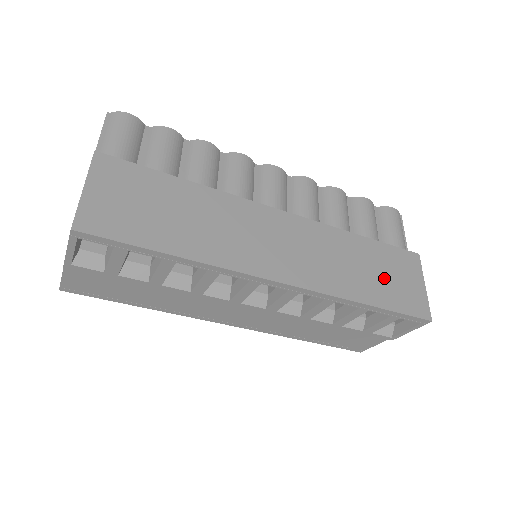
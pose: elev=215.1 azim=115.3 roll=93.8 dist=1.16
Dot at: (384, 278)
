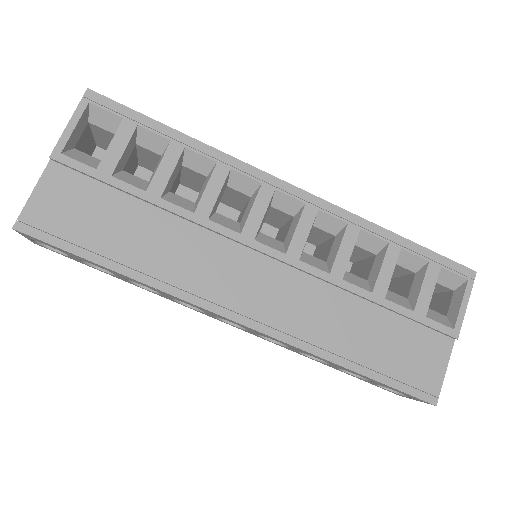
Dot at: occluded
